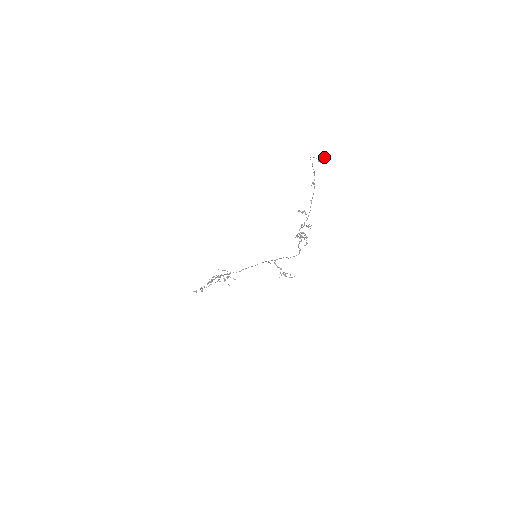
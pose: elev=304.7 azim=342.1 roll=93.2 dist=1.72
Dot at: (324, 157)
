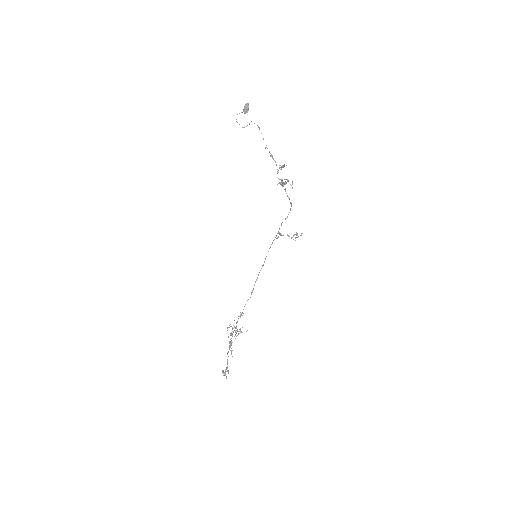
Dot at: (248, 104)
